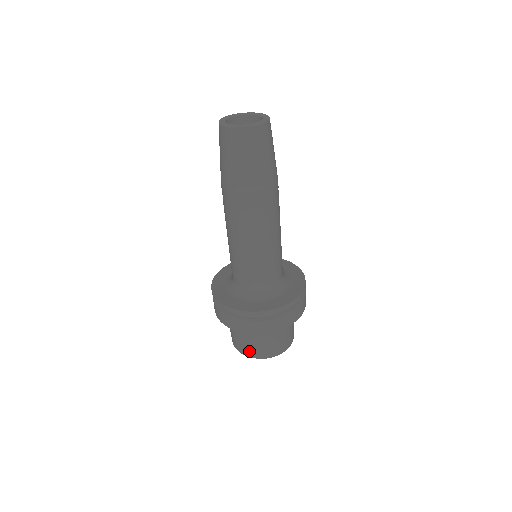
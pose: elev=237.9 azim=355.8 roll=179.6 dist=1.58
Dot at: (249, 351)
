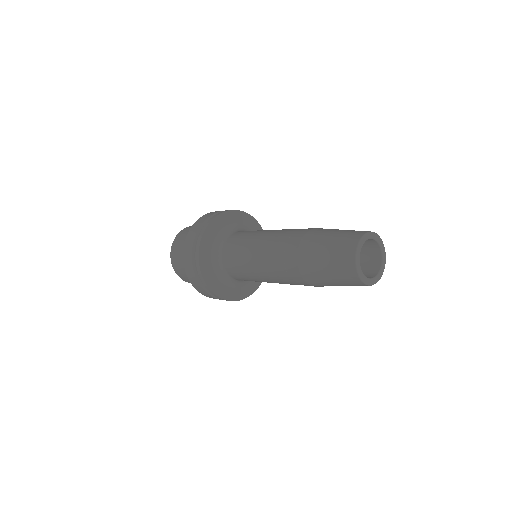
Dot at: (178, 270)
